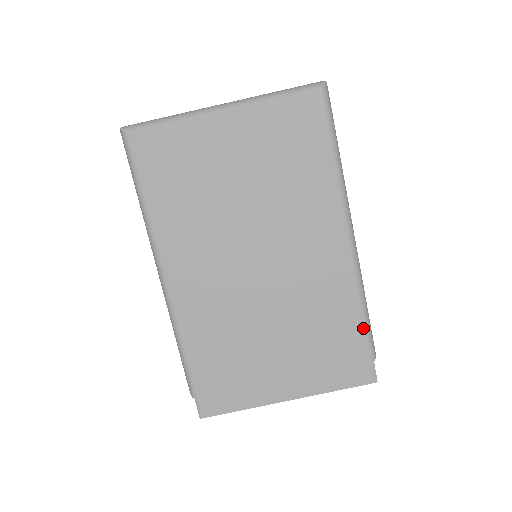
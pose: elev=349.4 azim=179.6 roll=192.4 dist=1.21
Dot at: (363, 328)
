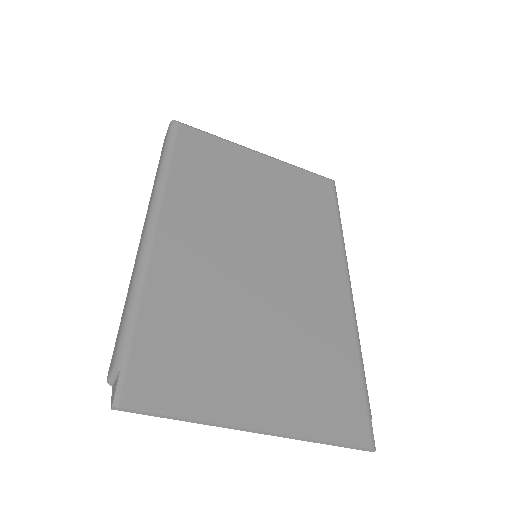
Dot at: (360, 370)
